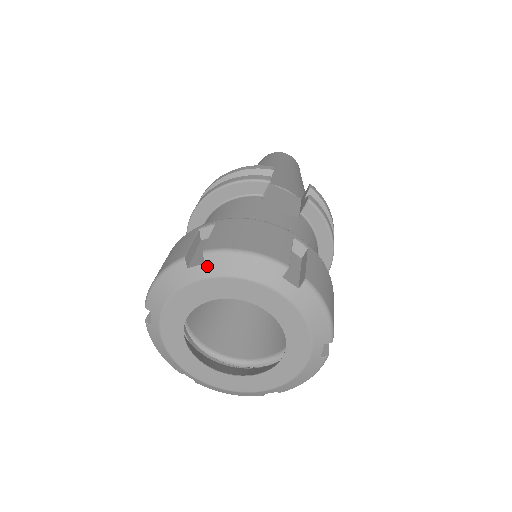
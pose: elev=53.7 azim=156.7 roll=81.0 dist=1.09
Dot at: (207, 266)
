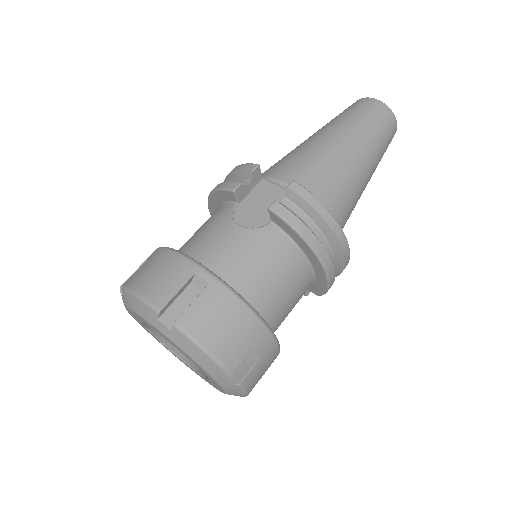
Dot at: (124, 299)
